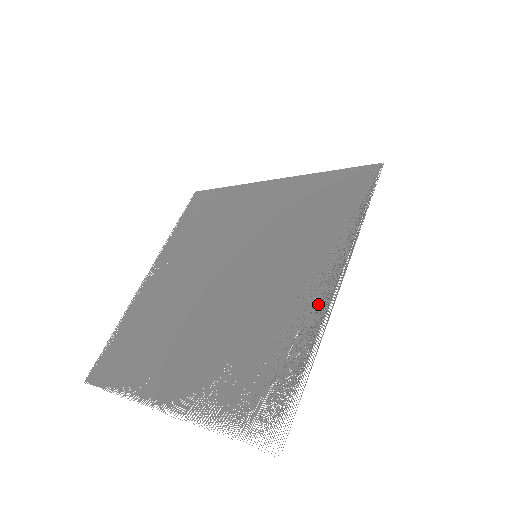
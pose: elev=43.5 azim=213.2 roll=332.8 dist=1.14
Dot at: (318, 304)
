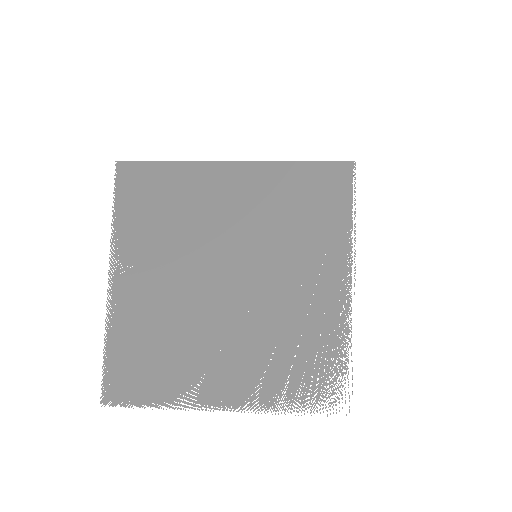
Dot at: (342, 303)
